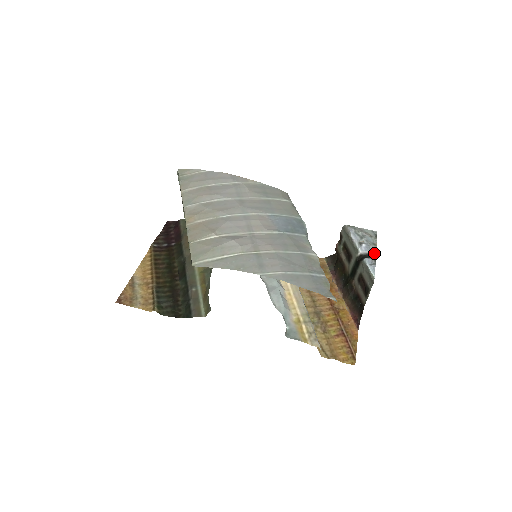
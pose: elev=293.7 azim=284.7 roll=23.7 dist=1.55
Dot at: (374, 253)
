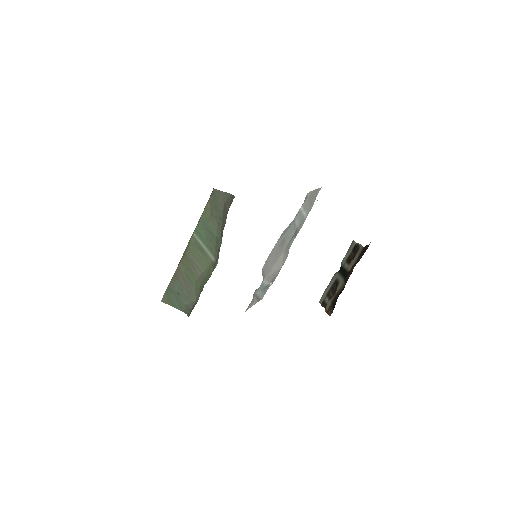
Dot at: occluded
